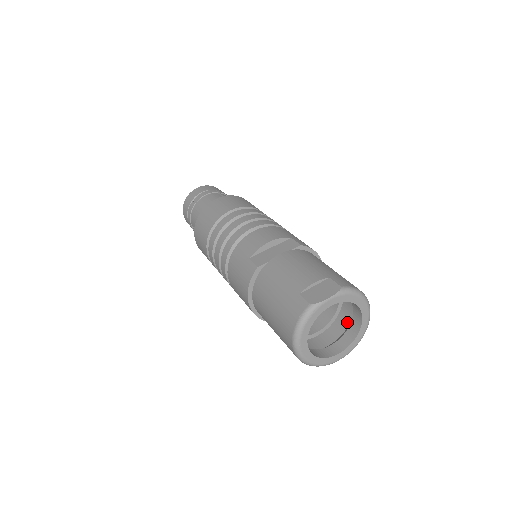
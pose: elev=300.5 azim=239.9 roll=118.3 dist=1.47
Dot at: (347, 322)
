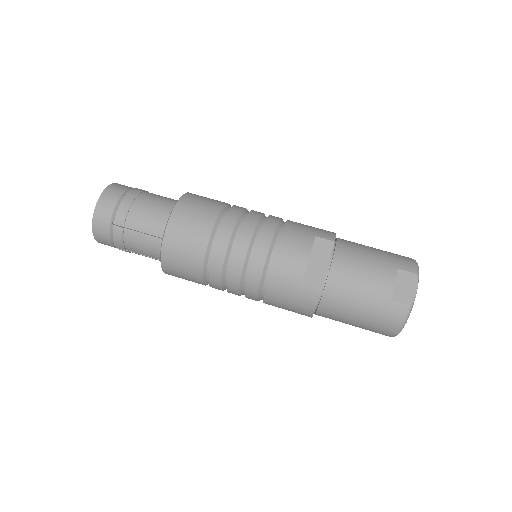
Dot at: occluded
